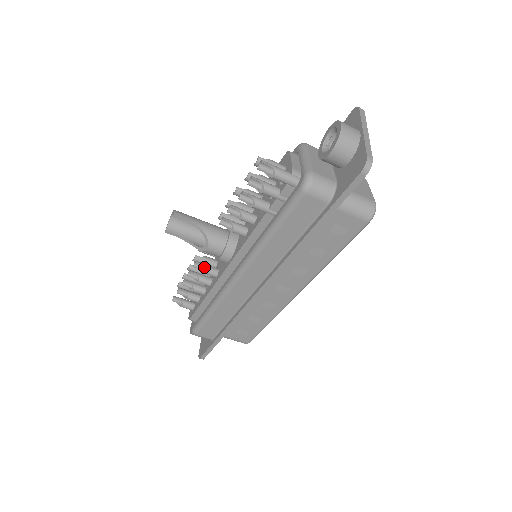
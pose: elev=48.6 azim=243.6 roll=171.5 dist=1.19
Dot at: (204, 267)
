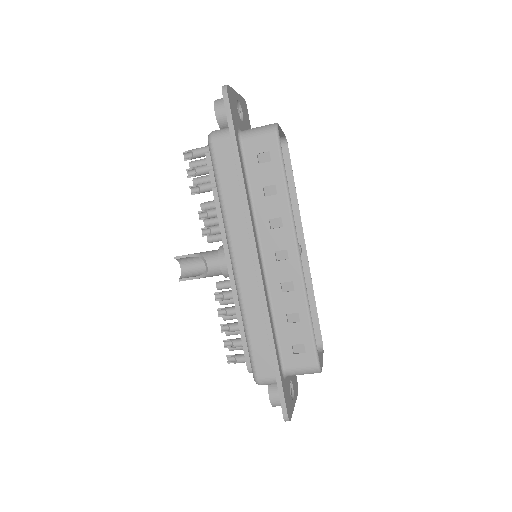
Dot at: (221, 292)
